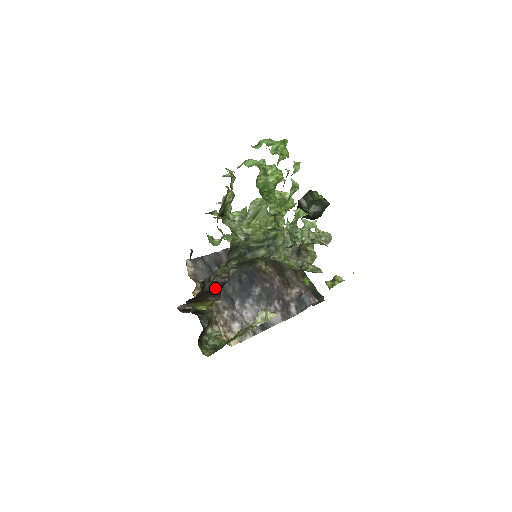
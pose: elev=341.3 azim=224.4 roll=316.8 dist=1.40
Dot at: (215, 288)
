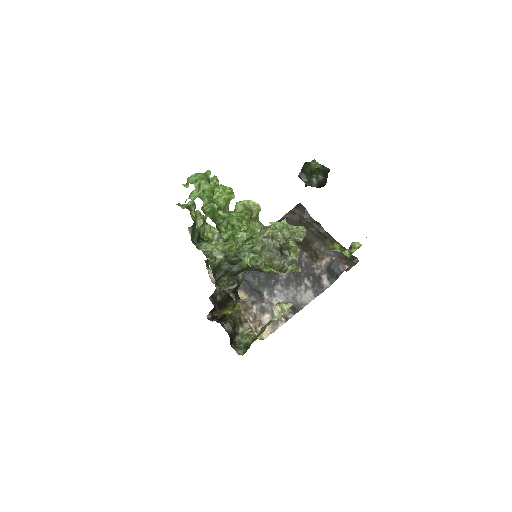
Dot at: (228, 296)
